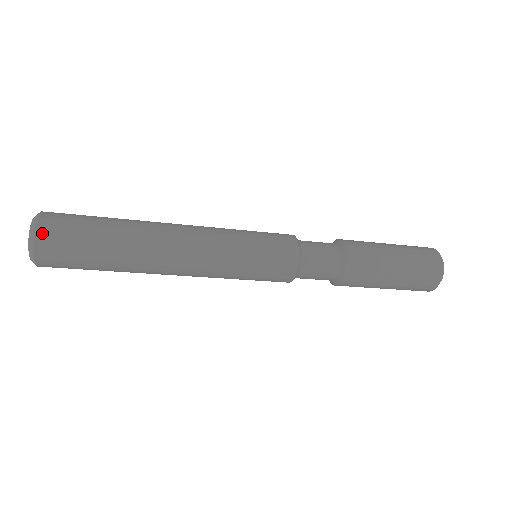
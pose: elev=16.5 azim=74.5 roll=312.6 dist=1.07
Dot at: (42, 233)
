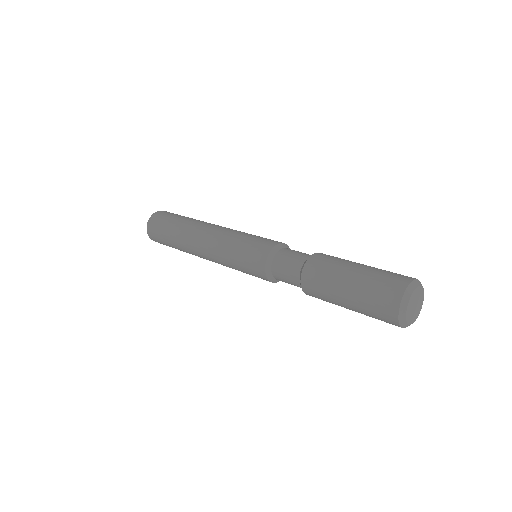
Dot at: occluded
